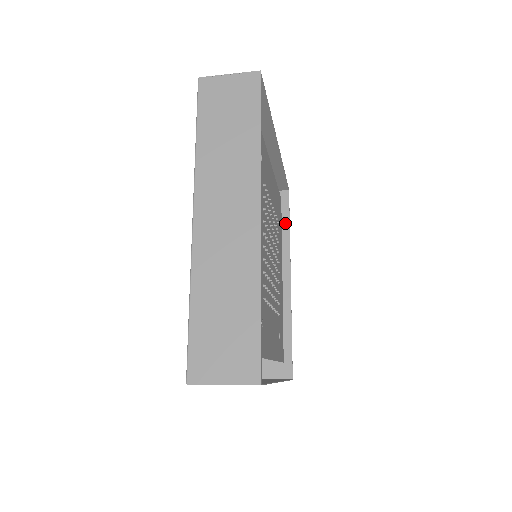
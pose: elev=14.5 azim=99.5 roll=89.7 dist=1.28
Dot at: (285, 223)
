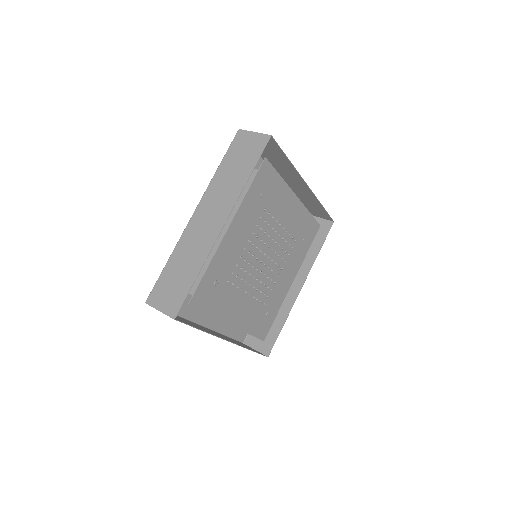
Dot at: (283, 156)
